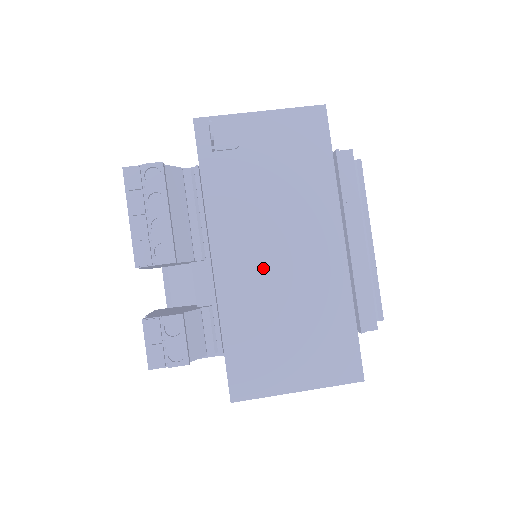
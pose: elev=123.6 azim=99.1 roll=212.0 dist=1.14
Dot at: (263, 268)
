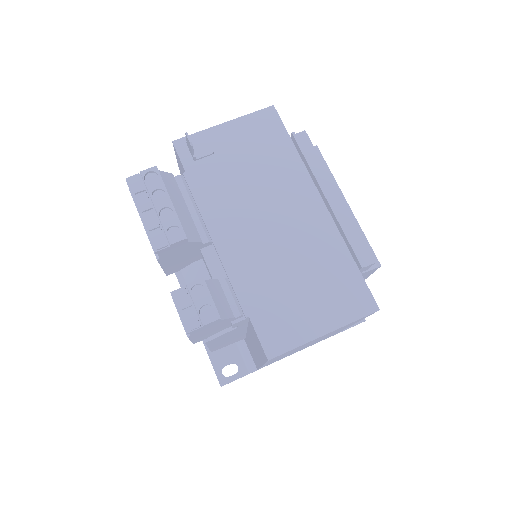
Dot at: (262, 239)
